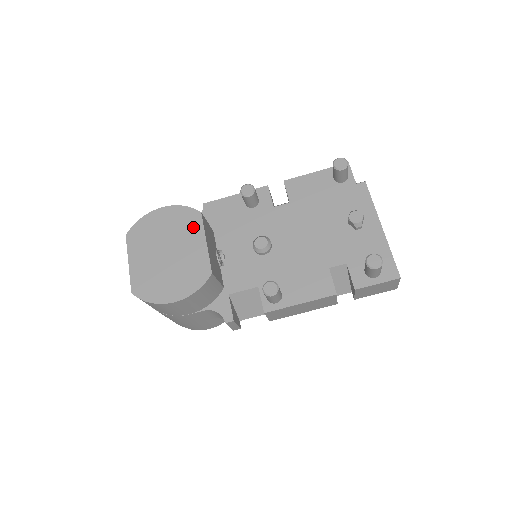
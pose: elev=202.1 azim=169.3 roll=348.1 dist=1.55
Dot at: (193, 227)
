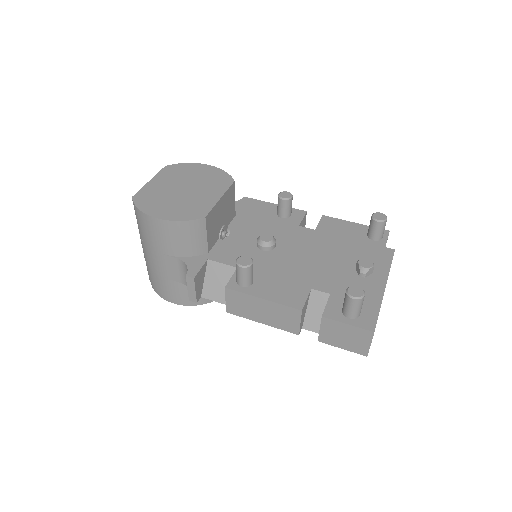
Dot at: (220, 185)
